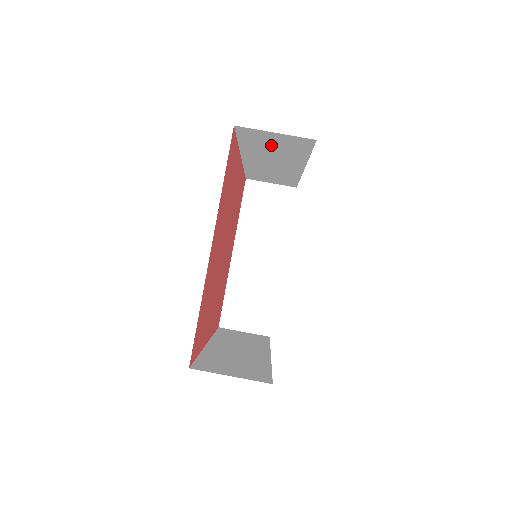
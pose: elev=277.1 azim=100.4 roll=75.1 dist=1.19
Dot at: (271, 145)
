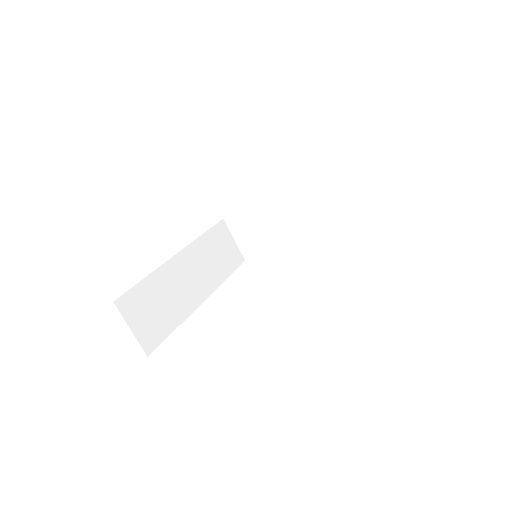
Dot at: occluded
